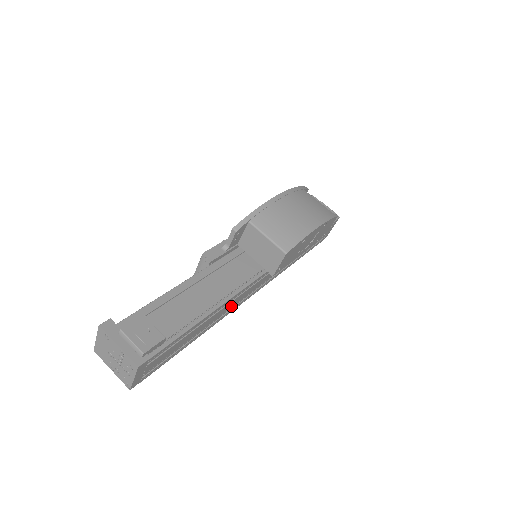
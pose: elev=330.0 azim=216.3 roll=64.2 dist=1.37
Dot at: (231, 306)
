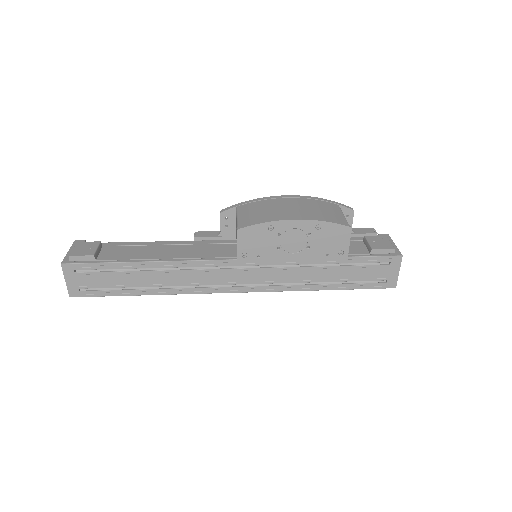
Dot at: (193, 280)
